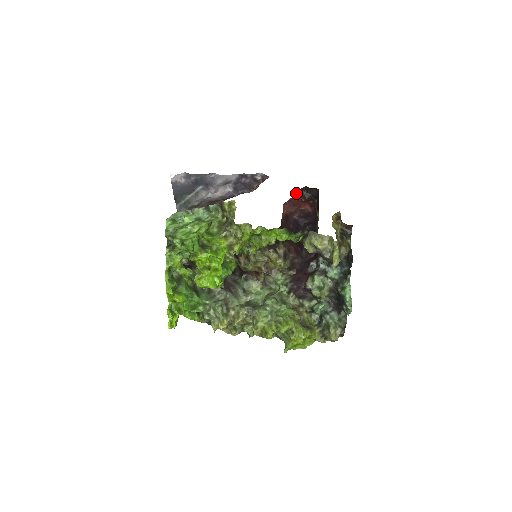
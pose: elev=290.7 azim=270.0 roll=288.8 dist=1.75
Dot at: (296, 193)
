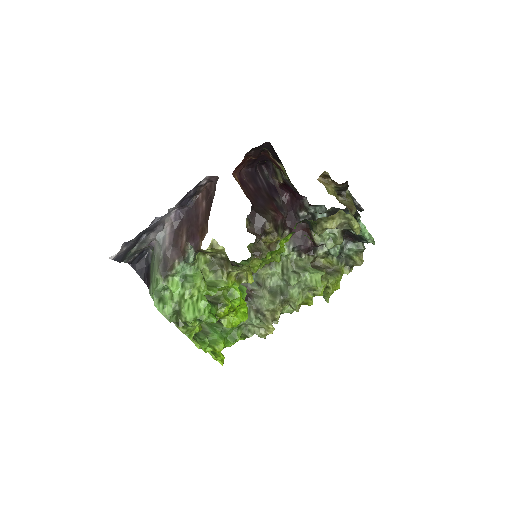
Dot at: occluded
